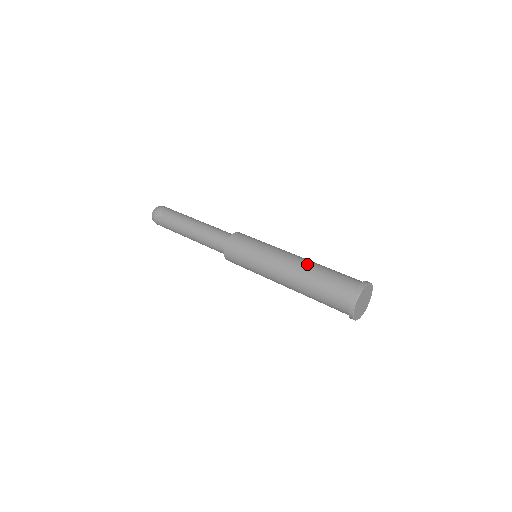
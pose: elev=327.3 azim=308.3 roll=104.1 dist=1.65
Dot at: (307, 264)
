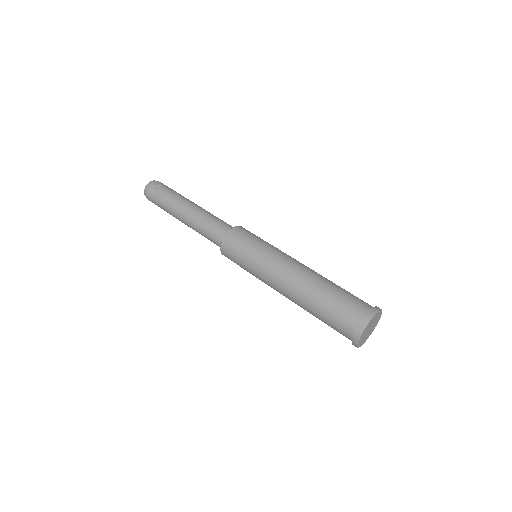
Dot at: (302, 292)
